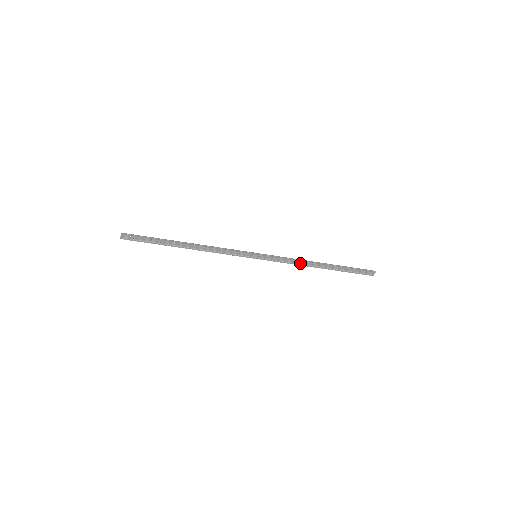
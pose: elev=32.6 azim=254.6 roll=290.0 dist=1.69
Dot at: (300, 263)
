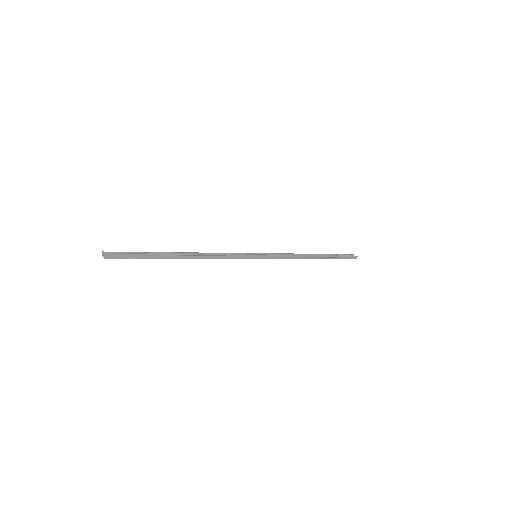
Dot at: (296, 256)
